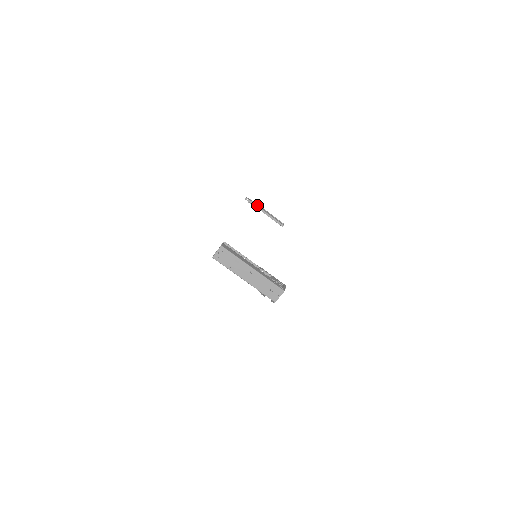
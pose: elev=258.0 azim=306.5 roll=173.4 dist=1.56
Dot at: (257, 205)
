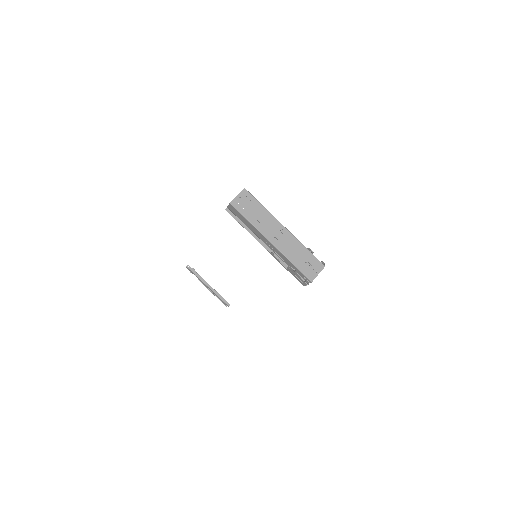
Dot at: (200, 276)
